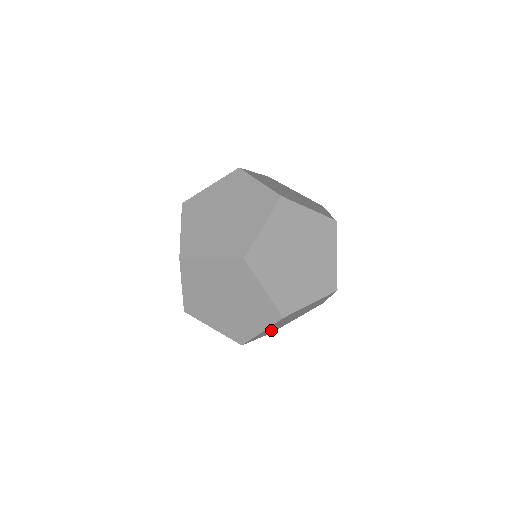
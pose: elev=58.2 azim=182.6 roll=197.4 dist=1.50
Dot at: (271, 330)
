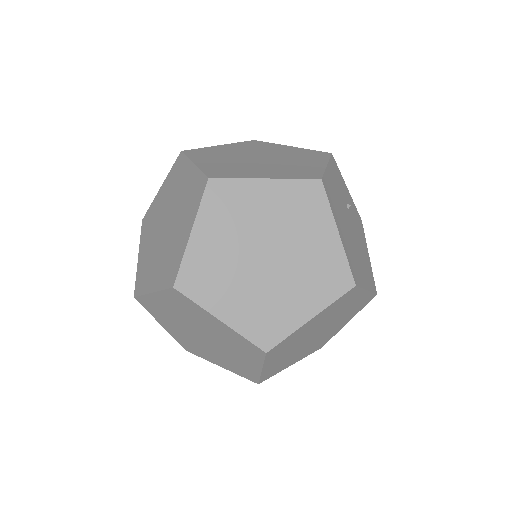
Dot at: (302, 352)
